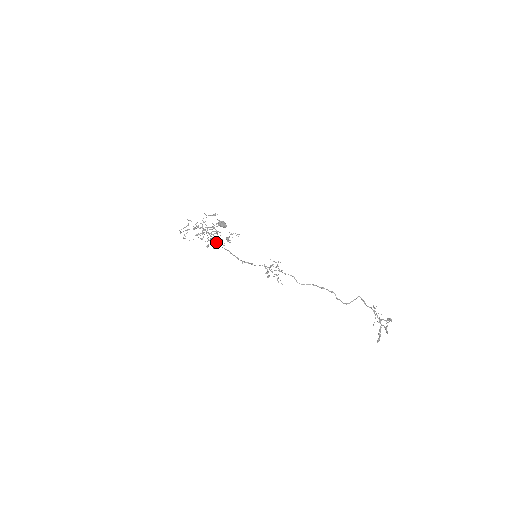
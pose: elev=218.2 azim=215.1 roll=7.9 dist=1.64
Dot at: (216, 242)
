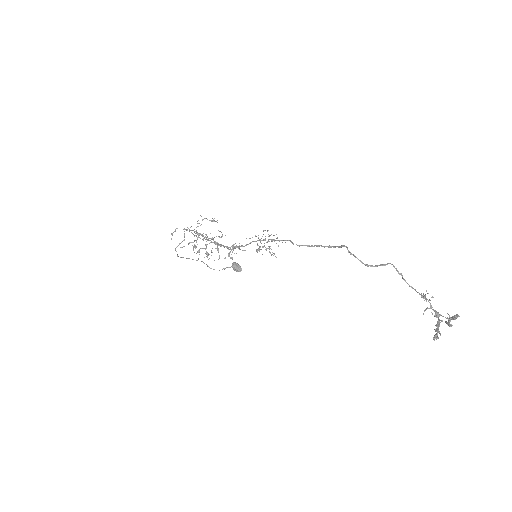
Dot at: (207, 240)
